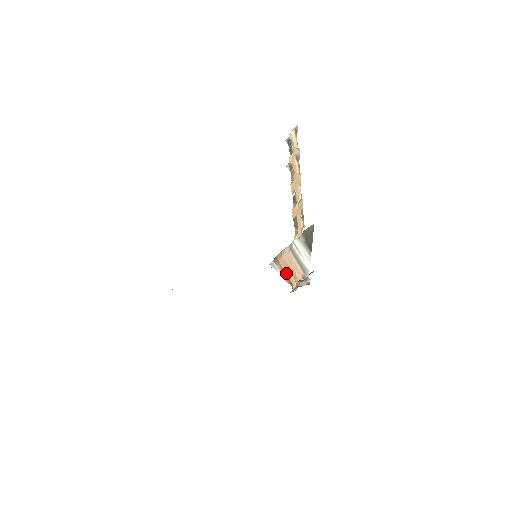
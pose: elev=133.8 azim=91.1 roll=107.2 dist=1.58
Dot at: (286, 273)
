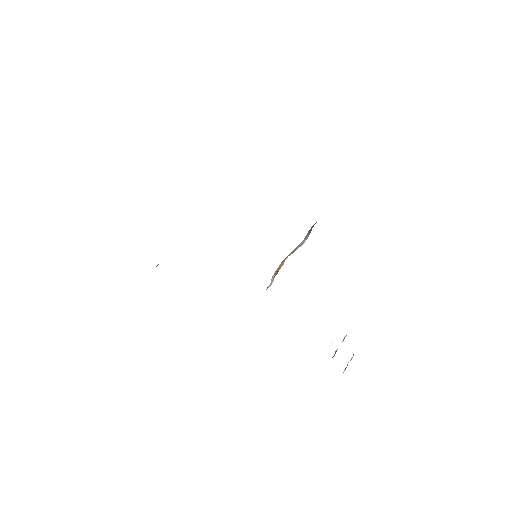
Dot at: occluded
